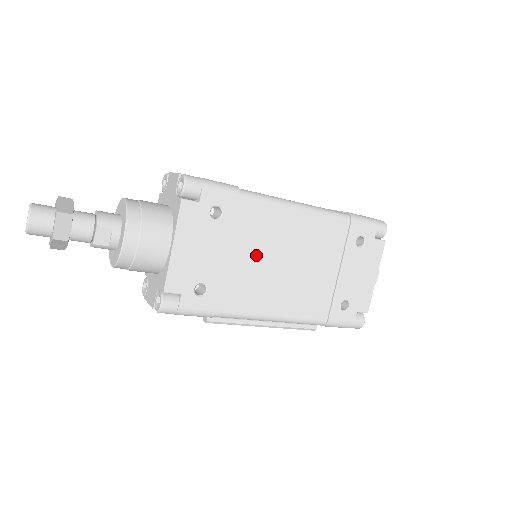
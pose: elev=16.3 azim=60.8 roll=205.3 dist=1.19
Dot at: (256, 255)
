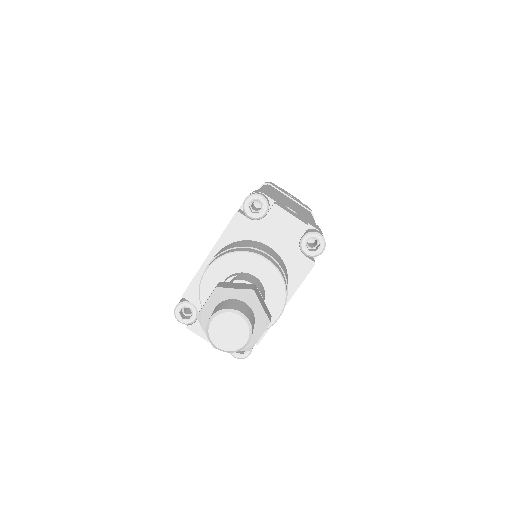
Dot at: occluded
